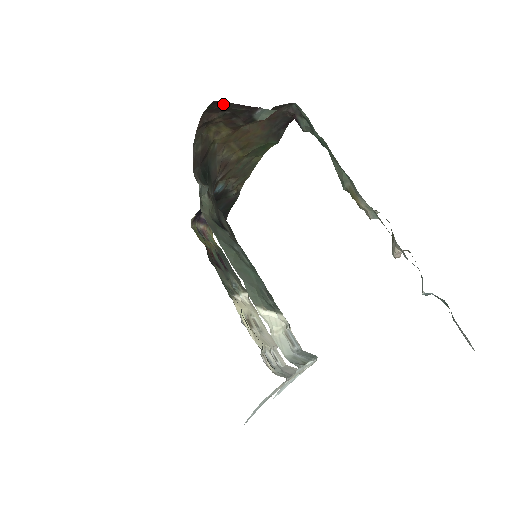
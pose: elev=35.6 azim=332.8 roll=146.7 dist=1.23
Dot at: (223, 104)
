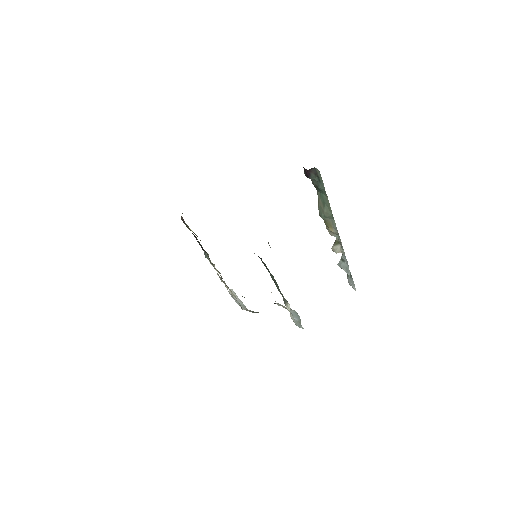
Dot at: occluded
